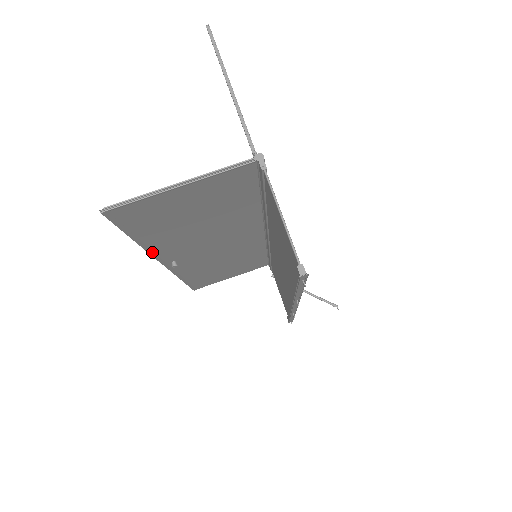
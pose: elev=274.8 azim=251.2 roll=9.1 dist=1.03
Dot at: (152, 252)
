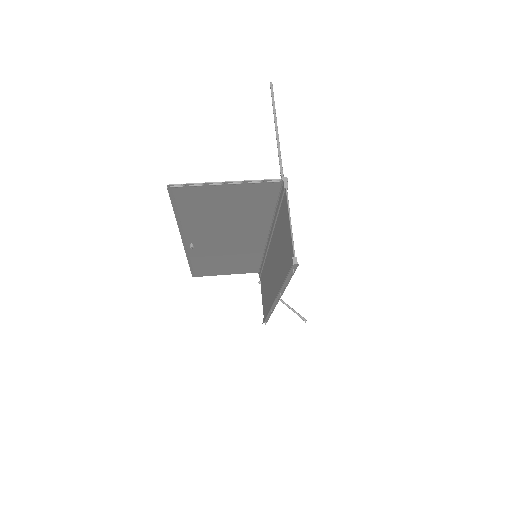
Dot at: (181, 230)
